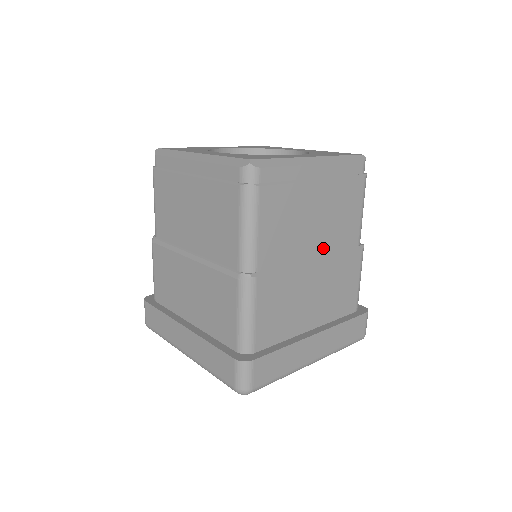
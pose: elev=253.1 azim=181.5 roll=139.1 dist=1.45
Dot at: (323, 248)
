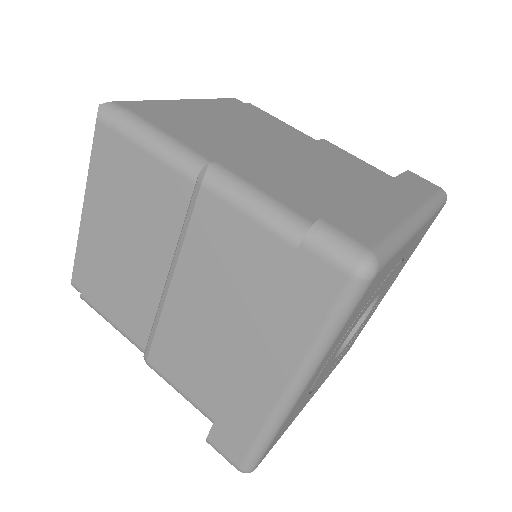
Dot at: (276, 144)
